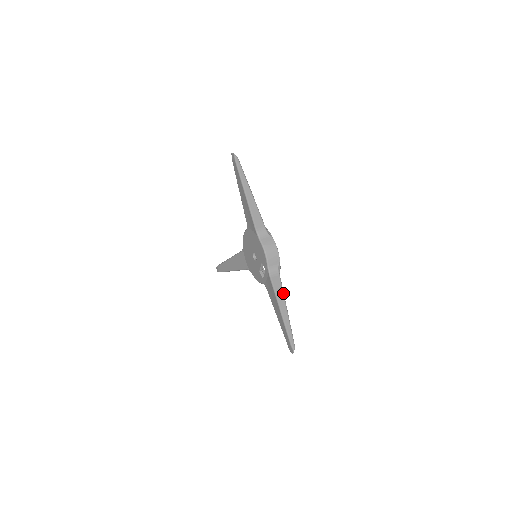
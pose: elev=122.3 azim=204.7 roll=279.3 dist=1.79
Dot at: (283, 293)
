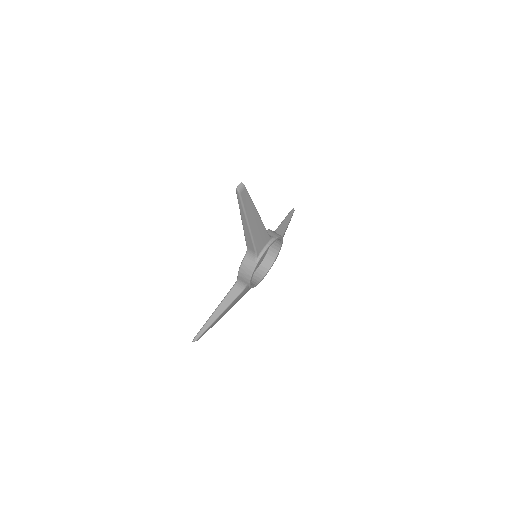
Dot at: (229, 305)
